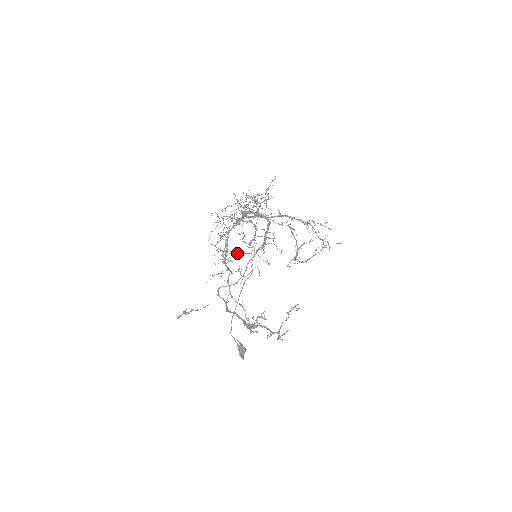
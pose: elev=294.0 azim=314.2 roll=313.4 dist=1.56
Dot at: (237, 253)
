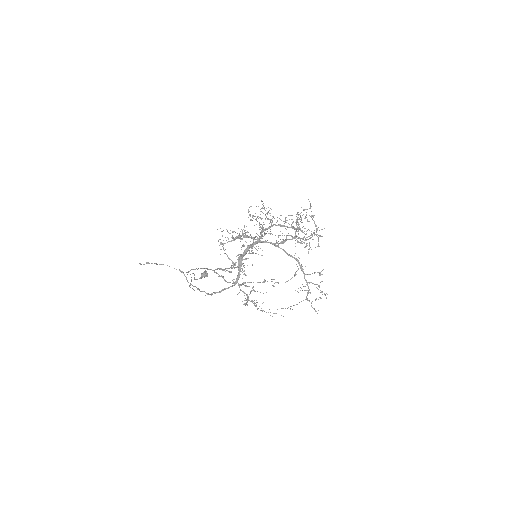
Dot at: (227, 255)
